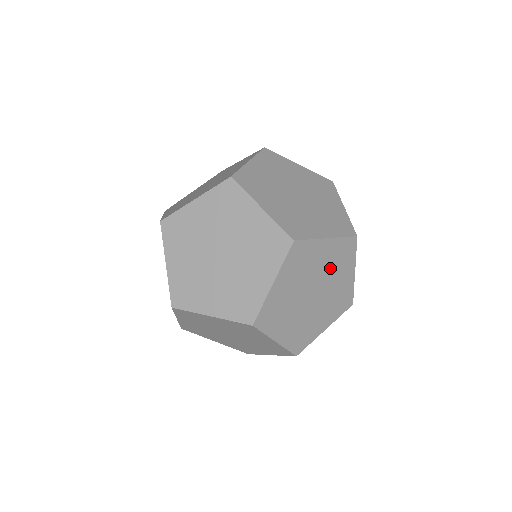
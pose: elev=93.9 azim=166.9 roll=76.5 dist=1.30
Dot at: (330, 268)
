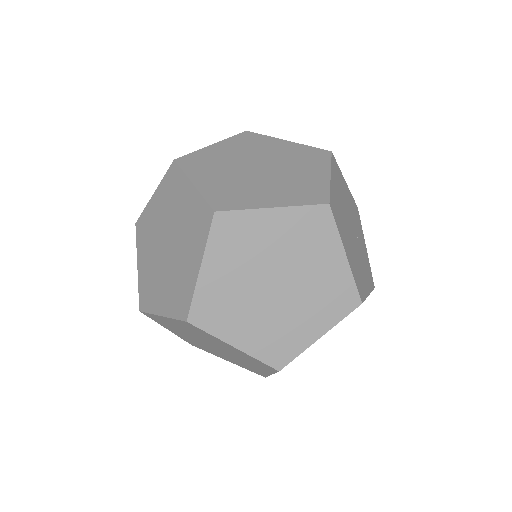
Dot at: (294, 249)
